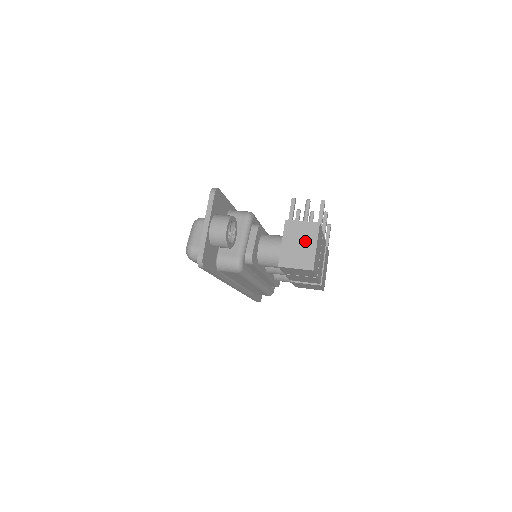
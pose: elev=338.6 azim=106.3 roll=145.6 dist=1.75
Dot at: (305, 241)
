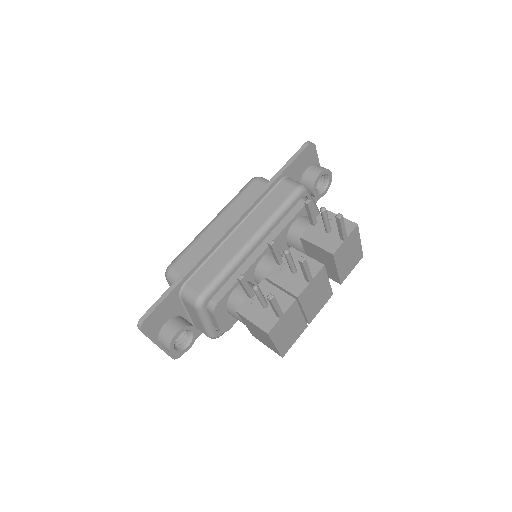
Dot at: (263, 337)
